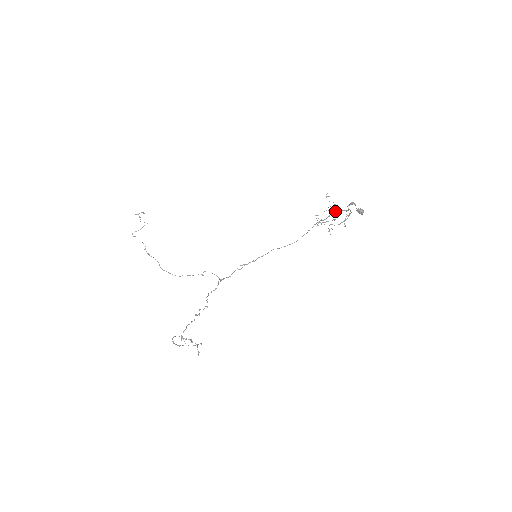
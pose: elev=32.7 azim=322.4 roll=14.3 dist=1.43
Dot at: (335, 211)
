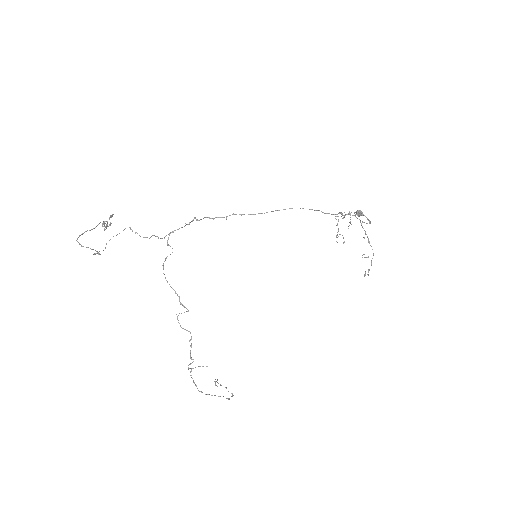
Dot at: (349, 222)
